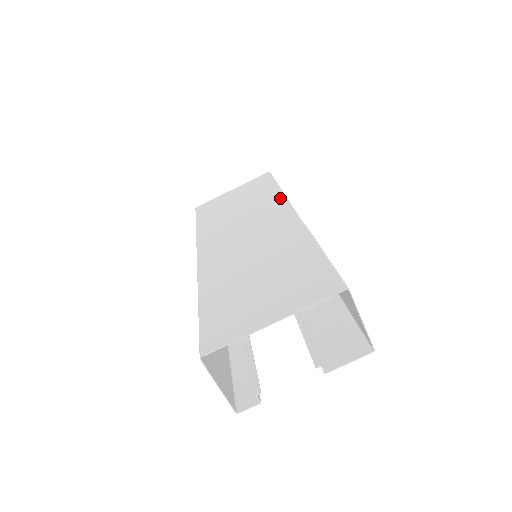
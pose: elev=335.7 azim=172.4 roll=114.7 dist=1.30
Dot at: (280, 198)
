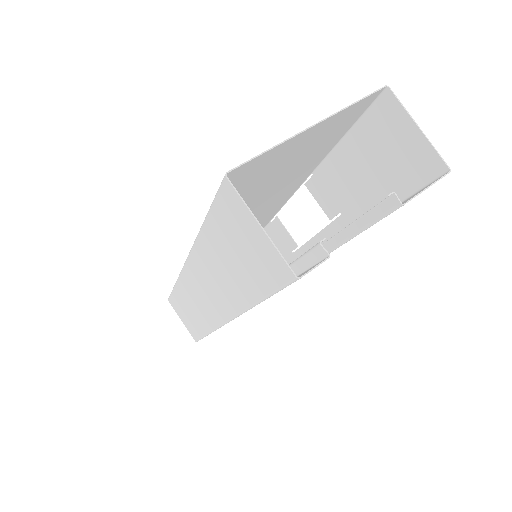
Dot at: (266, 222)
